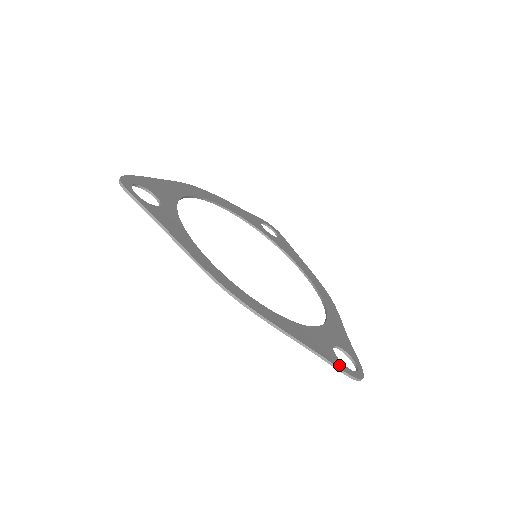
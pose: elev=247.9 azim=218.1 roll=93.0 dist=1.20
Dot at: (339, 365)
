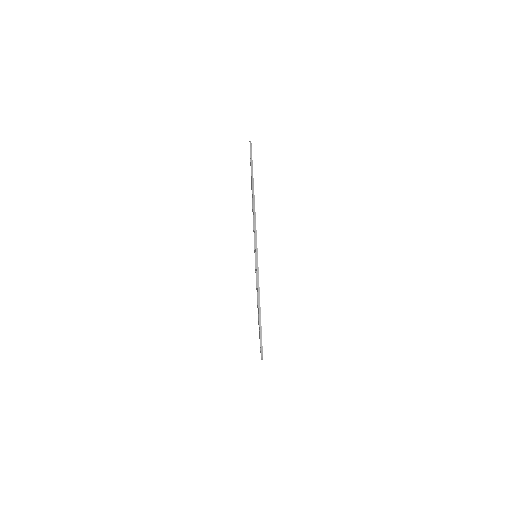
Dot at: occluded
